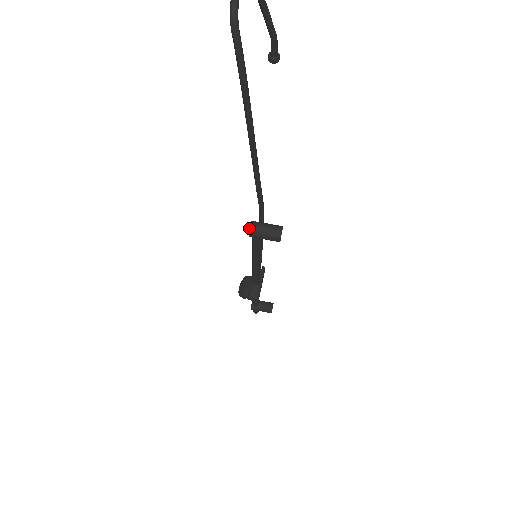
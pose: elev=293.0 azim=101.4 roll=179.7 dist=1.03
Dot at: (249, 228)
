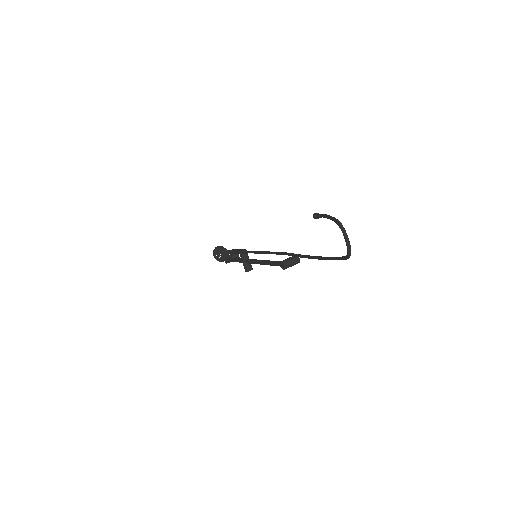
Dot at: (285, 268)
